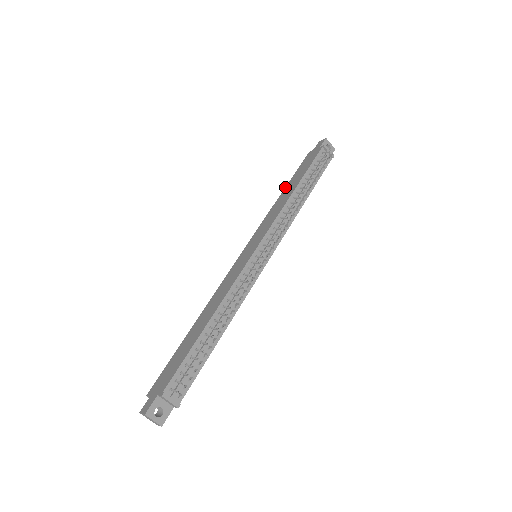
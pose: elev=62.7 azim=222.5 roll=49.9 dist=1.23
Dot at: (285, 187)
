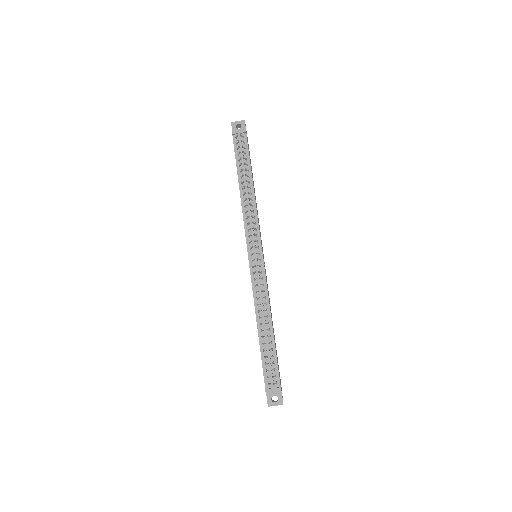
Dot at: occluded
